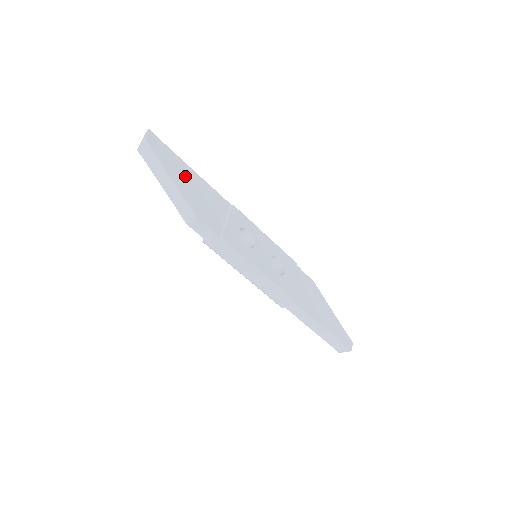
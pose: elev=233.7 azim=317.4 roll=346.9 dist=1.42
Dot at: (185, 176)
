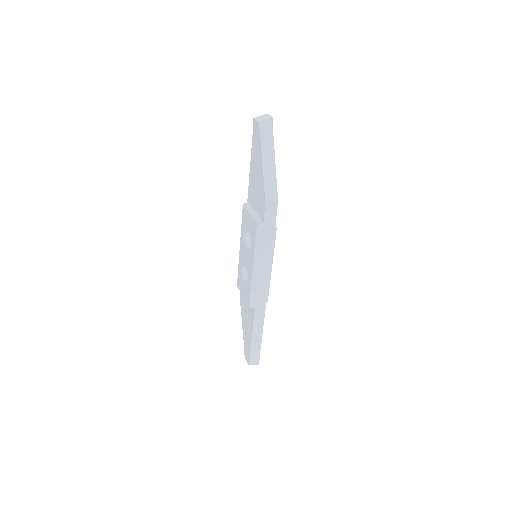
Dot at: occluded
